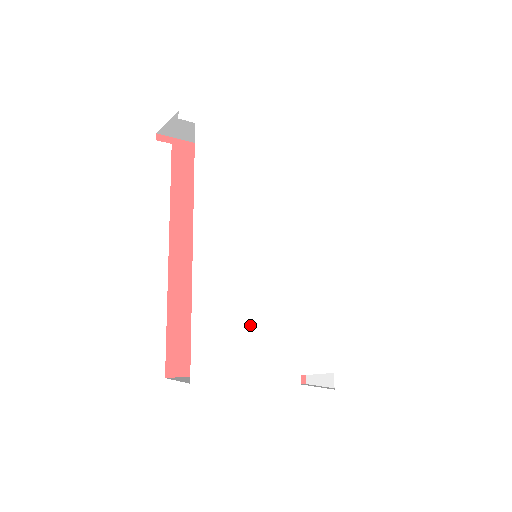
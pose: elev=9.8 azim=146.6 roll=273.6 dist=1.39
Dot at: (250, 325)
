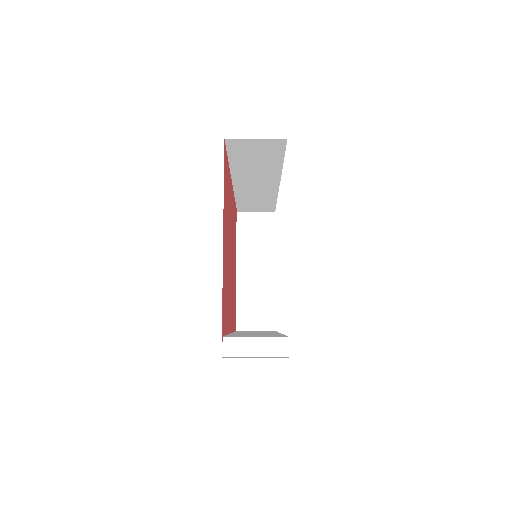
Dot at: occluded
